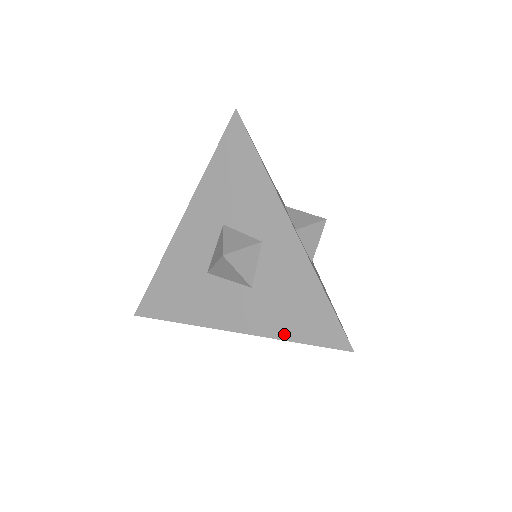
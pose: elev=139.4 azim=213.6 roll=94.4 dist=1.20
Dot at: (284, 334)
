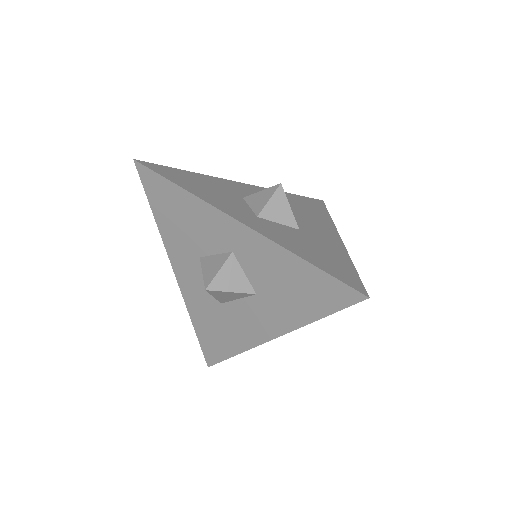
Dot at: (307, 317)
